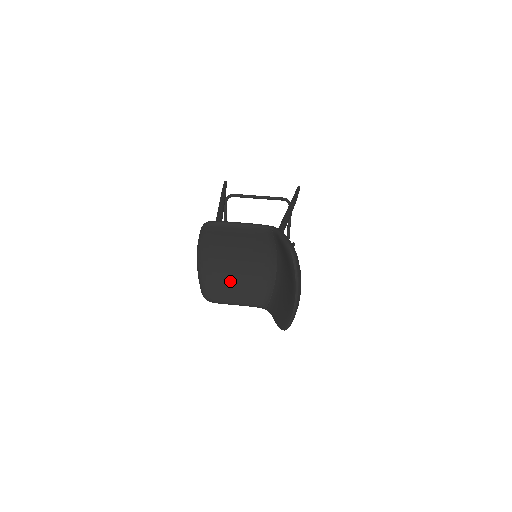
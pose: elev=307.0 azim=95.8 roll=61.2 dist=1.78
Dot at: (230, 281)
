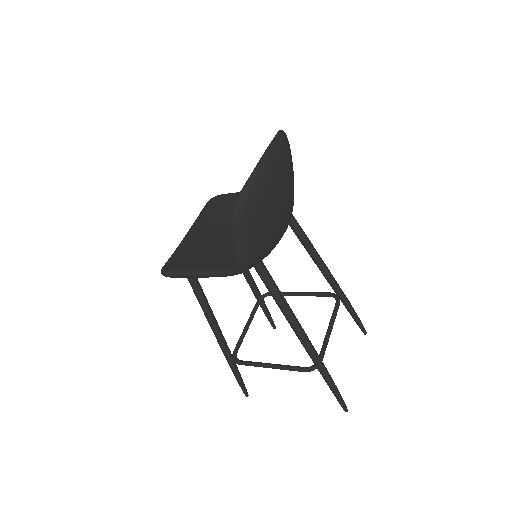
Dot at: (205, 251)
